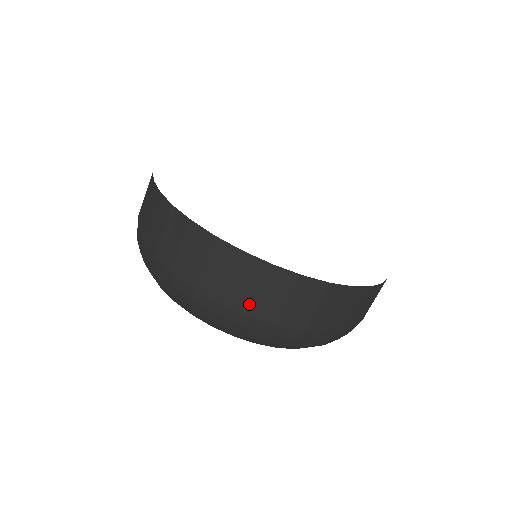
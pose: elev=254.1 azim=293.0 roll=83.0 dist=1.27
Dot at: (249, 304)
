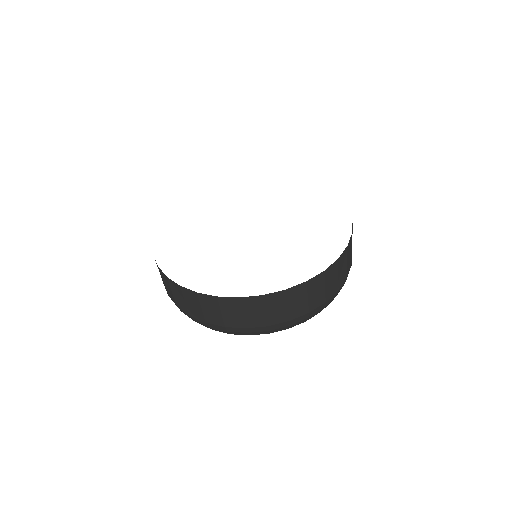
Dot at: (285, 316)
